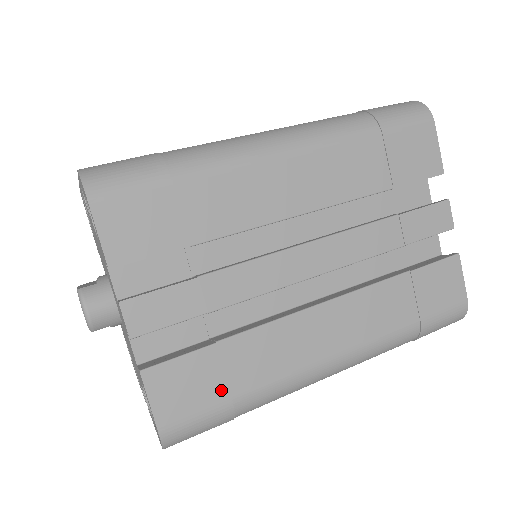
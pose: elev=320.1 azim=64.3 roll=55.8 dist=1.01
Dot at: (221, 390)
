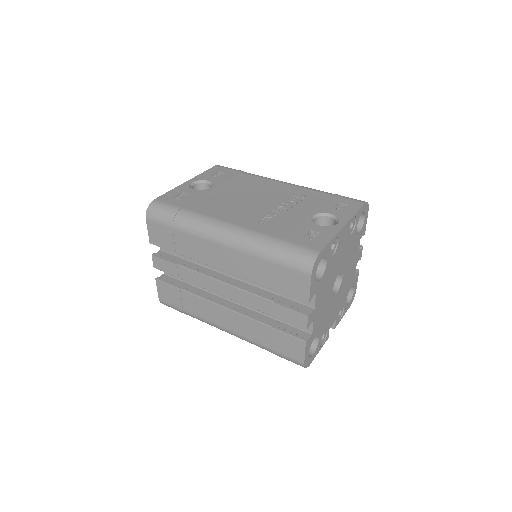
Dot at: (180, 304)
